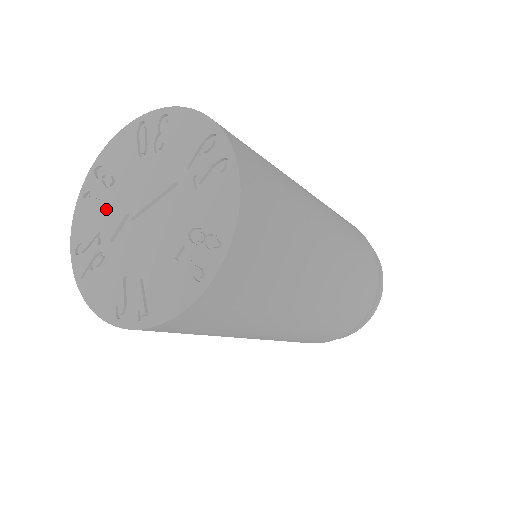
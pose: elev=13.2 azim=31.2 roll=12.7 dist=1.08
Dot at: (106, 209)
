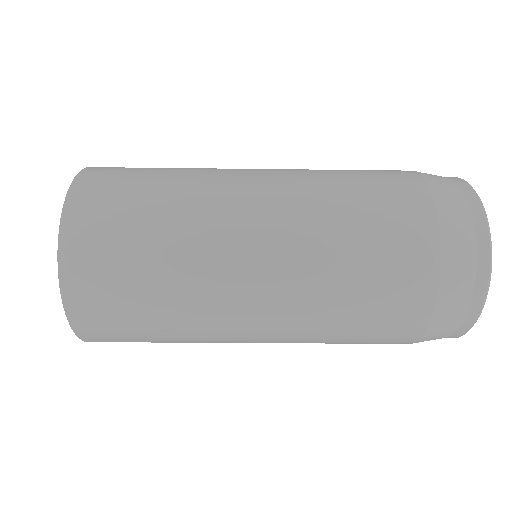
Dot at: occluded
